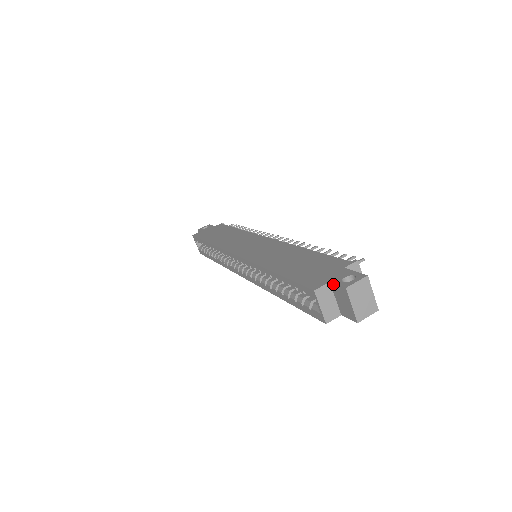
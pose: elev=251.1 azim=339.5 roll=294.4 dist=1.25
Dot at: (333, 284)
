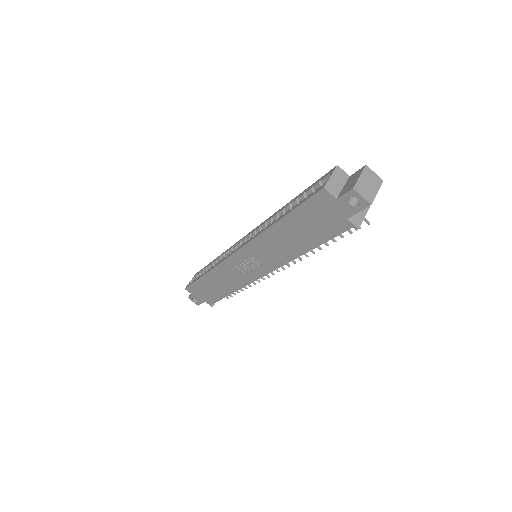
Dot at: (352, 174)
